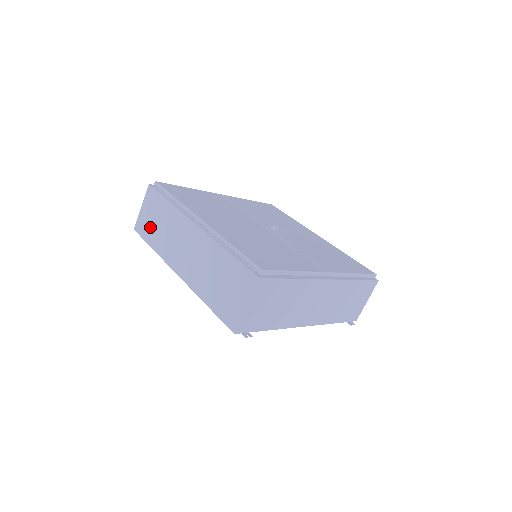
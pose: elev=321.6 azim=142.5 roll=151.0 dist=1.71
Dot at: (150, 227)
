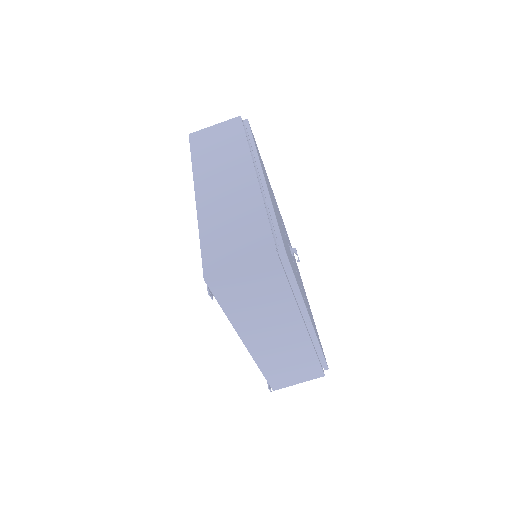
Dot at: (207, 143)
